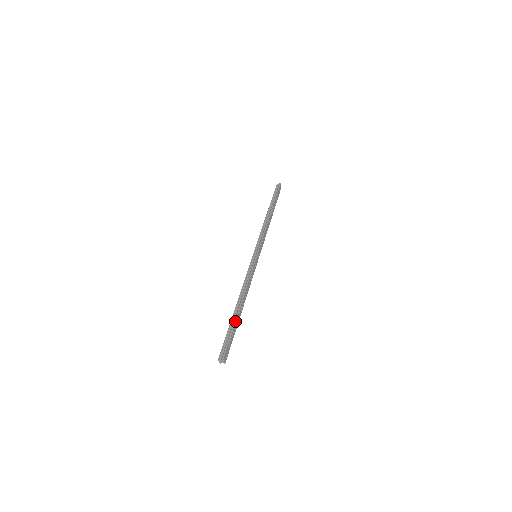
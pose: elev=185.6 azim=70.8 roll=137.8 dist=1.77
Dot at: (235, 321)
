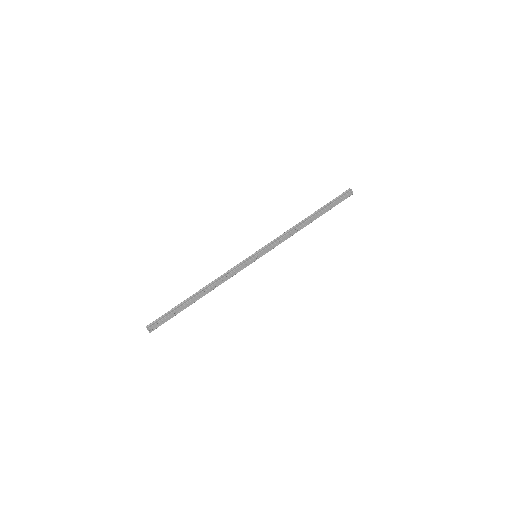
Dot at: (182, 304)
